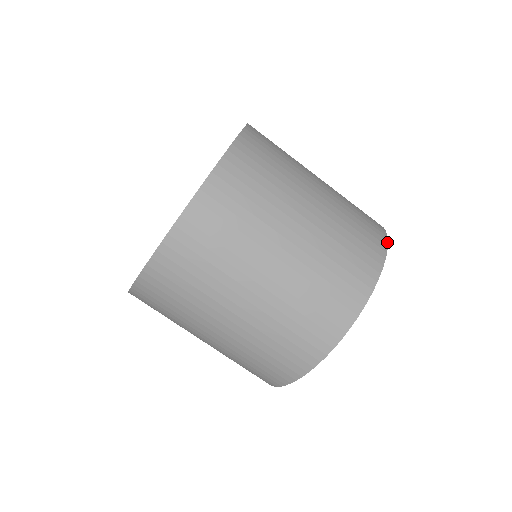
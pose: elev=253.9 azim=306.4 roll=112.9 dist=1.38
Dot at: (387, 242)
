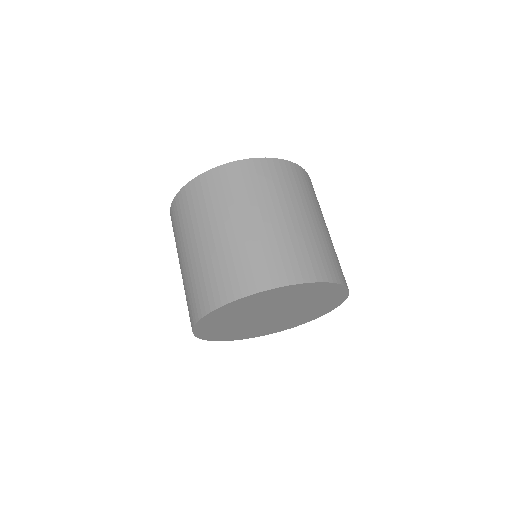
Dot at: (295, 283)
